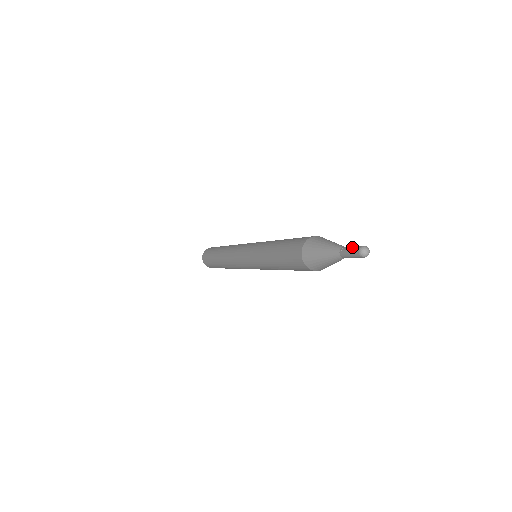
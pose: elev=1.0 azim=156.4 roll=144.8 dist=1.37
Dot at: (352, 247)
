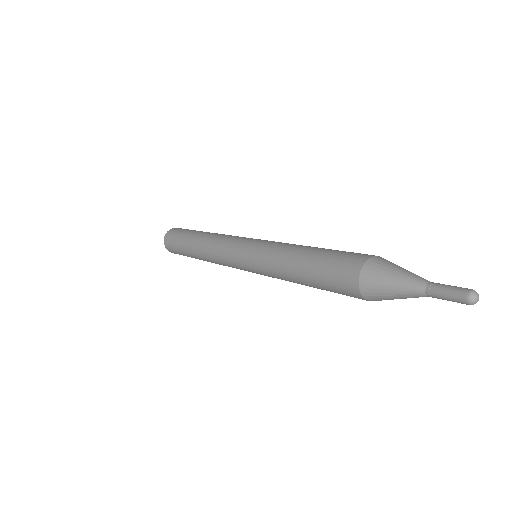
Dot at: (450, 290)
